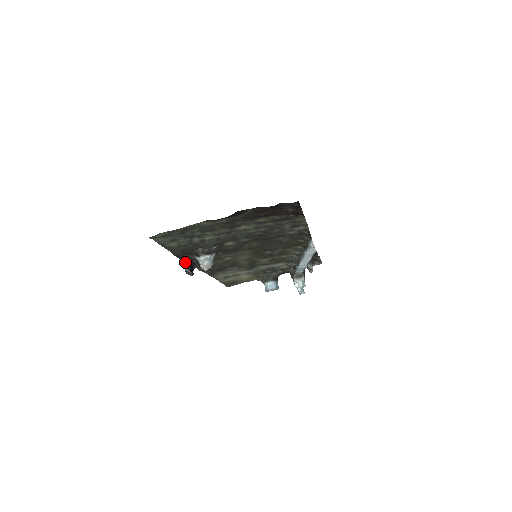
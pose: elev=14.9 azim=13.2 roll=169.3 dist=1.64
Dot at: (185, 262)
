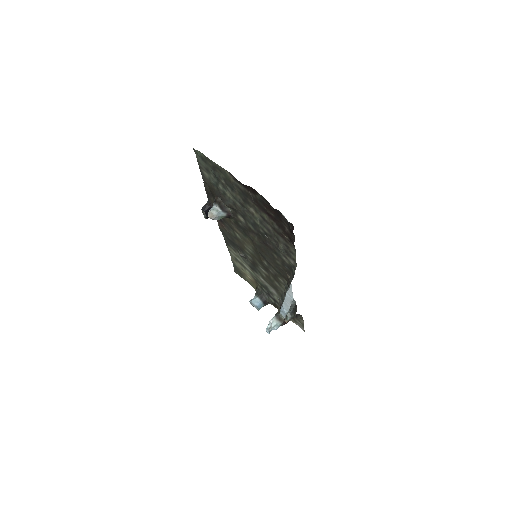
Dot at: (209, 202)
